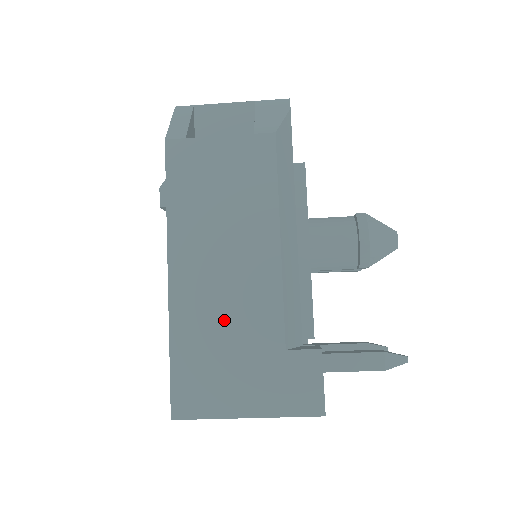
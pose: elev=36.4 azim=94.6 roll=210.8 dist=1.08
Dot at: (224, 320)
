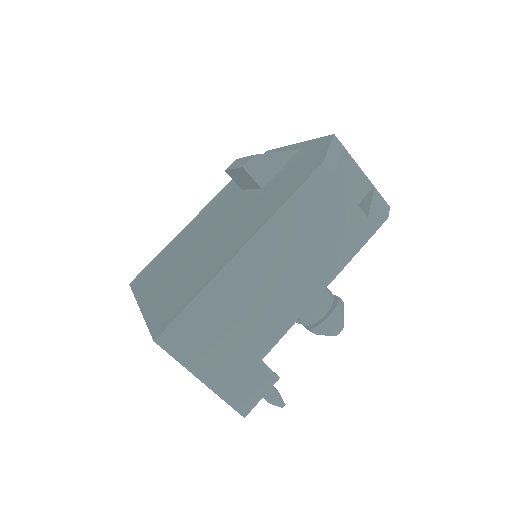
Dot at: (246, 309)
